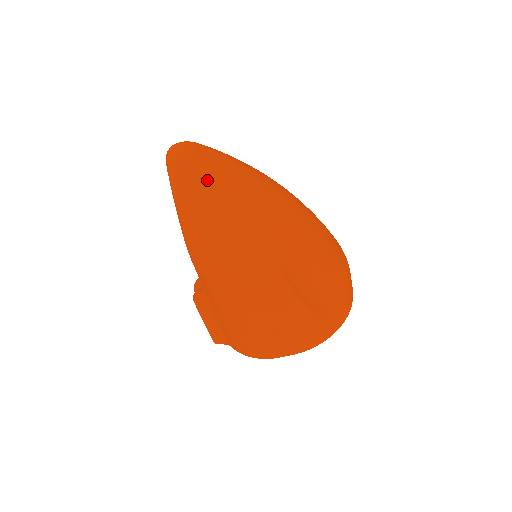
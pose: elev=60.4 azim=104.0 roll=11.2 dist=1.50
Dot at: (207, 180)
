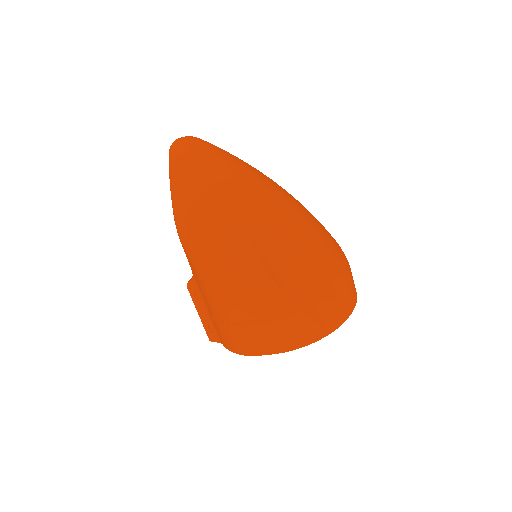
Dot at: (197, 163)
